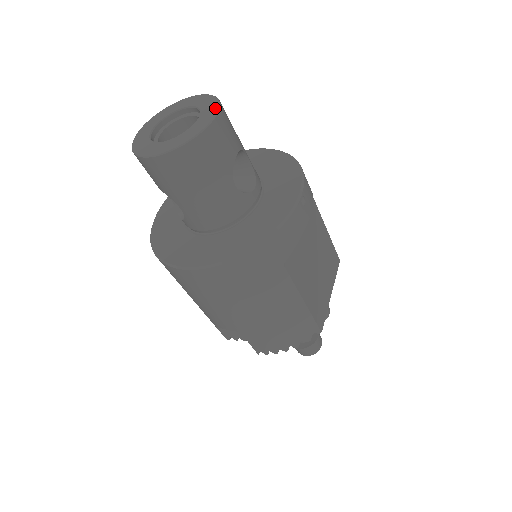
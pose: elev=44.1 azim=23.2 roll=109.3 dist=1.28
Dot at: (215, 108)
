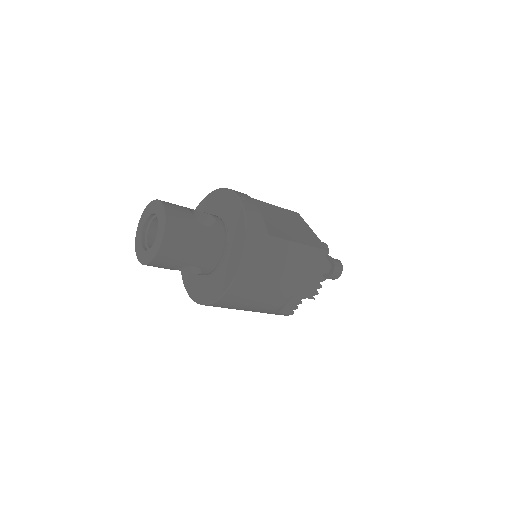
Dot at: (159, 204)
